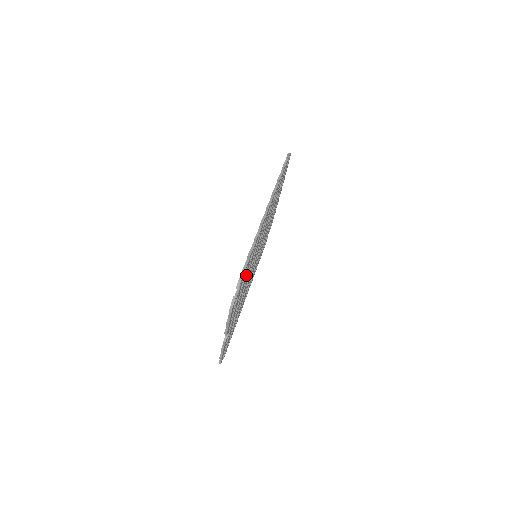
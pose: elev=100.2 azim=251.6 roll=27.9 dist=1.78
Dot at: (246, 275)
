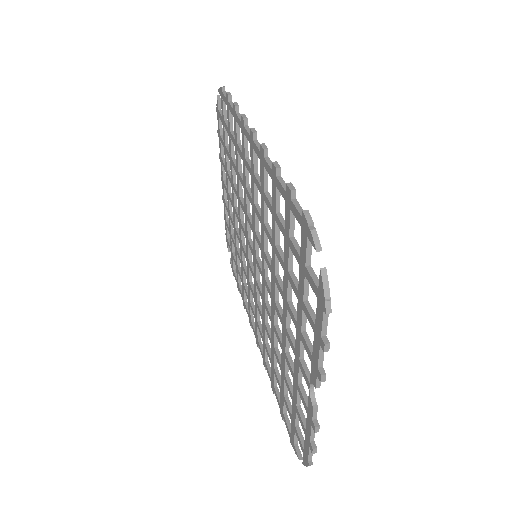
Dot at: occluded
